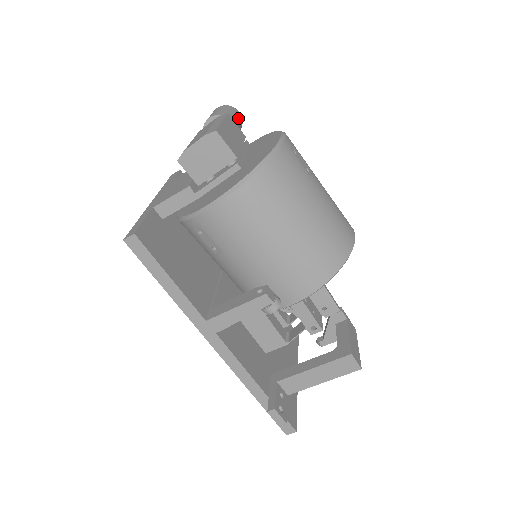
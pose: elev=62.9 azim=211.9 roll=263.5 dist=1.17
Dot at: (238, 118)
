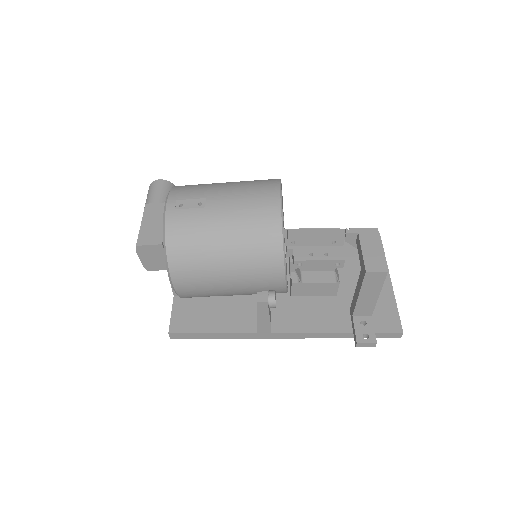
Dot at: (159, 189)
